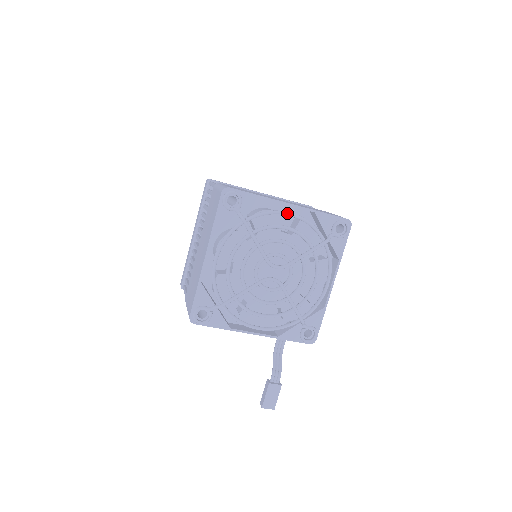
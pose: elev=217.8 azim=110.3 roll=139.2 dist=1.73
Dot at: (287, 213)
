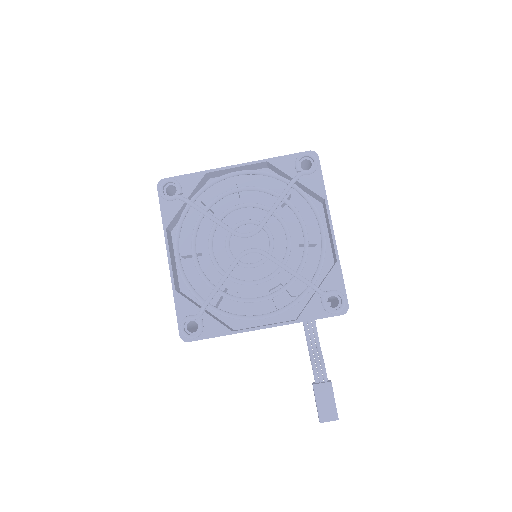
Dot at: (232, 173)
